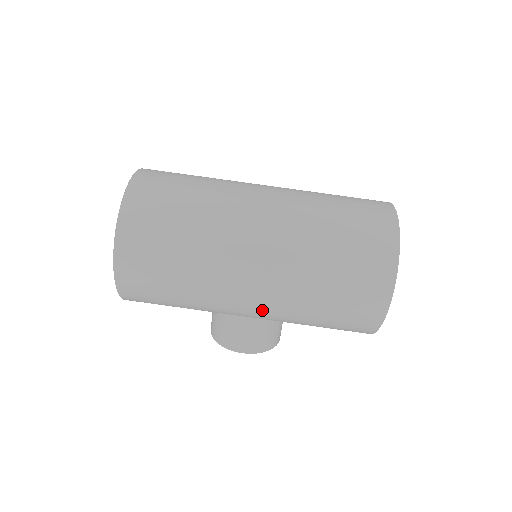
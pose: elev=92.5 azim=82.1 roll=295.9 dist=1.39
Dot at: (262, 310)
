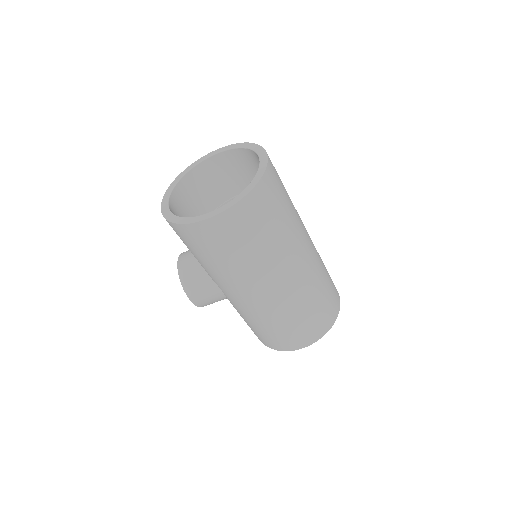
Dot at: (241, 302)
